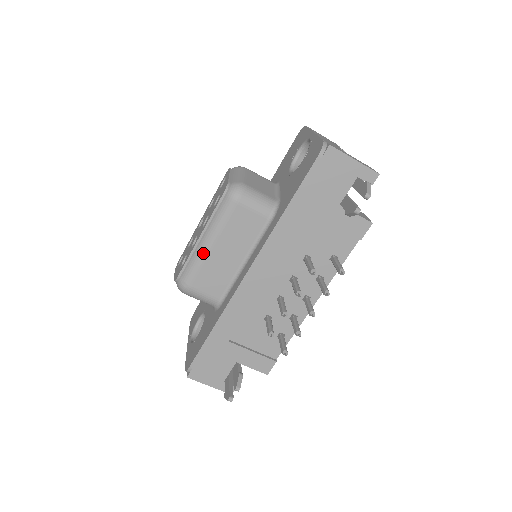
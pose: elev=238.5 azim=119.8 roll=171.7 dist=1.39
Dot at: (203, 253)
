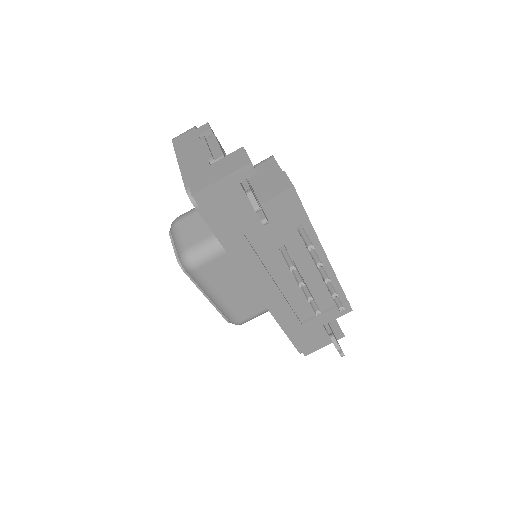
Dot at: (221, 304)
